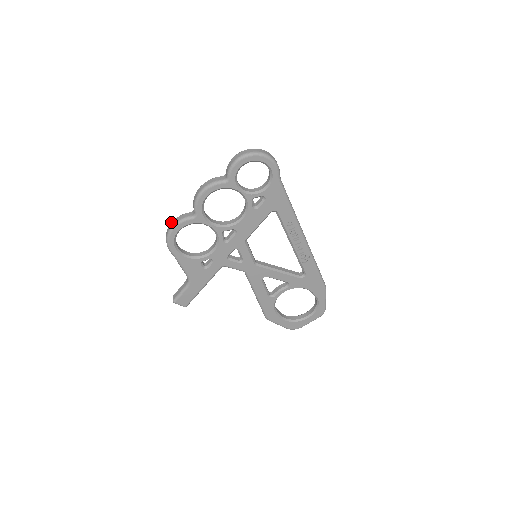
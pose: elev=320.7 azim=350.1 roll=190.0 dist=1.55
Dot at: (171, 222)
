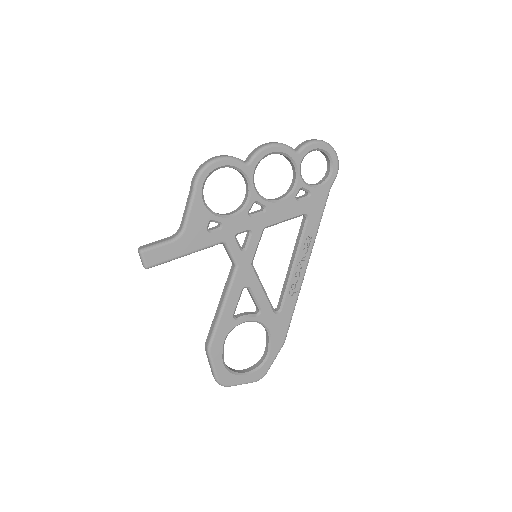
Dot at: occluded
